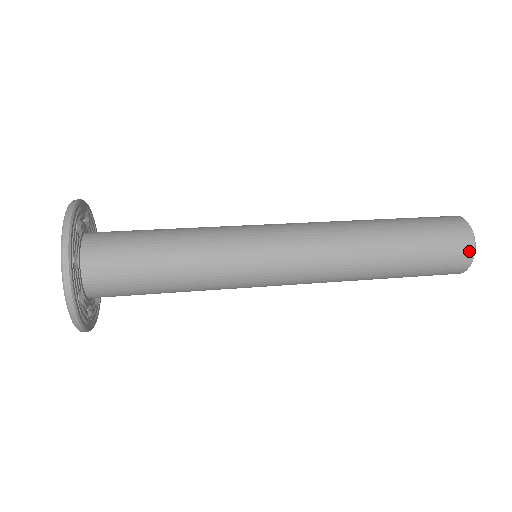
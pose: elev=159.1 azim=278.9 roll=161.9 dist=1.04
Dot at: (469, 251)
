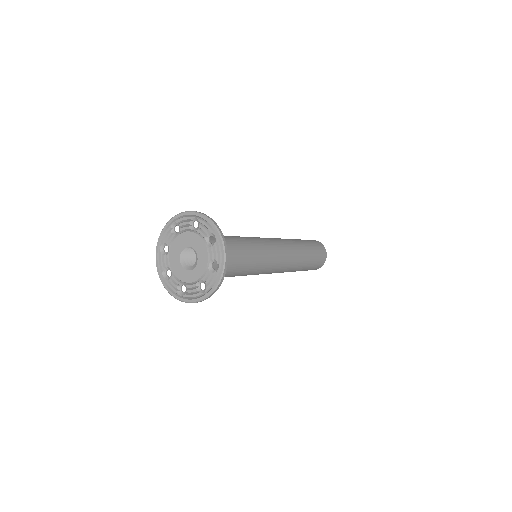
Dot at: (319, 242)
